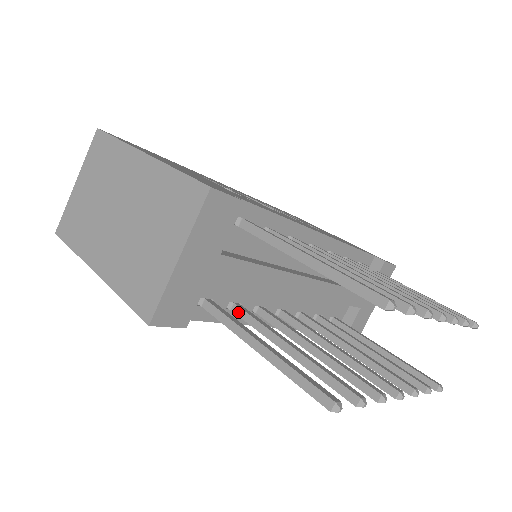
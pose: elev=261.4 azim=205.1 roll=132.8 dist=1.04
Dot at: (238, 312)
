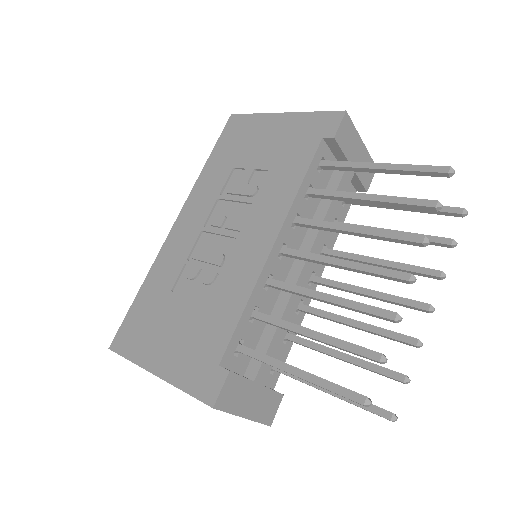
Dot at: occluded
